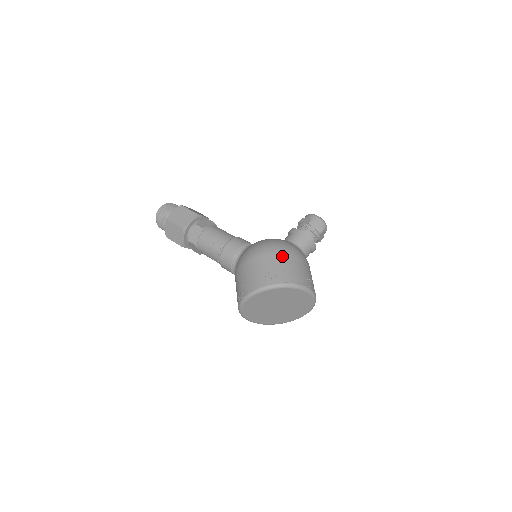
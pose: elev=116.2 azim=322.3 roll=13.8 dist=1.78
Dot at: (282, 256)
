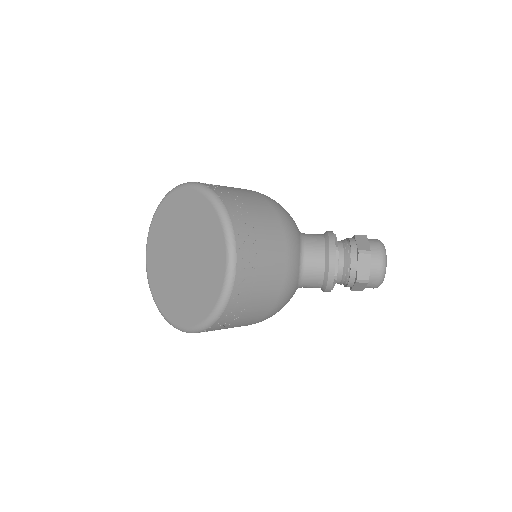
Dot at: (253, 192)
